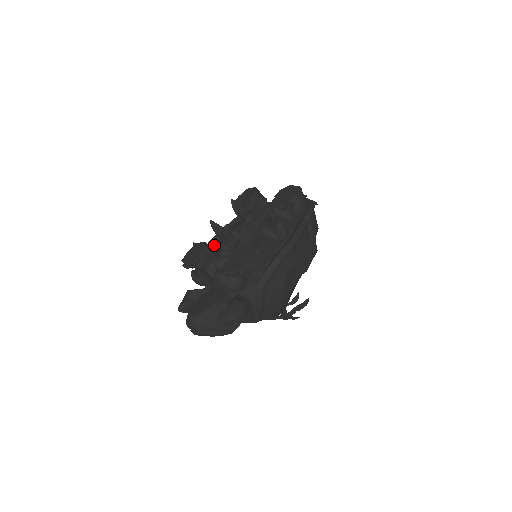
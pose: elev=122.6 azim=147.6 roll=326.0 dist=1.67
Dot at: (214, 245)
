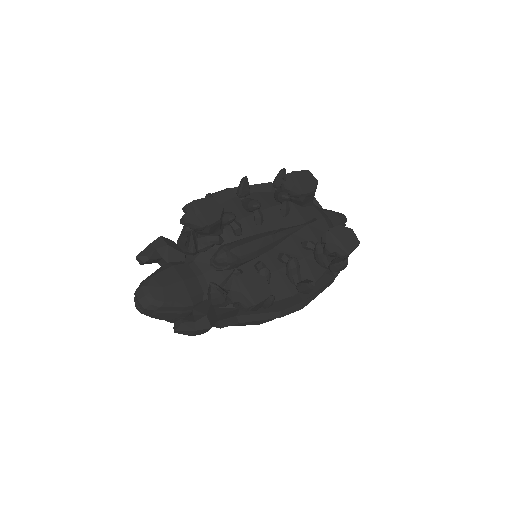
Dot at: (230, 220)
